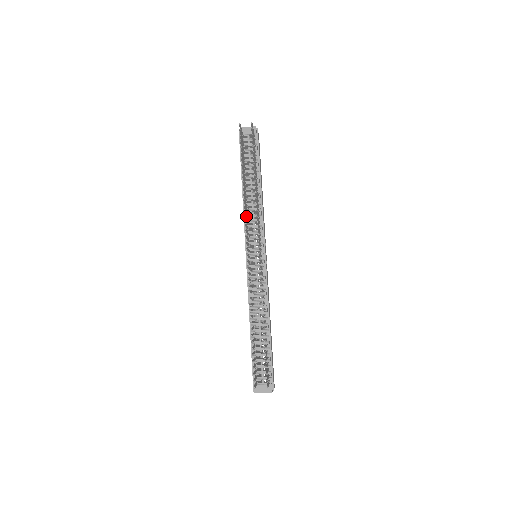
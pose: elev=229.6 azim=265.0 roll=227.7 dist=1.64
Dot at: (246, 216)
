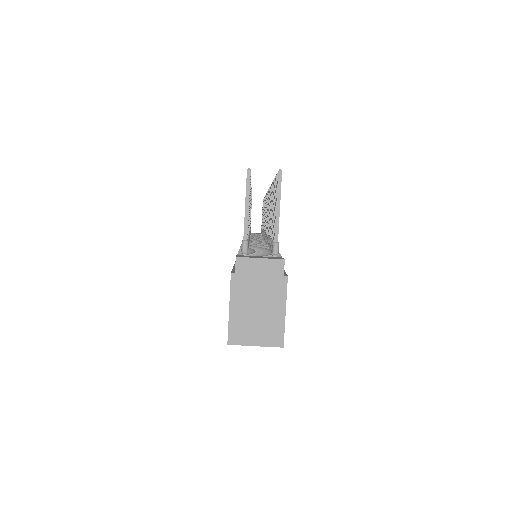
Dot at: occluded
